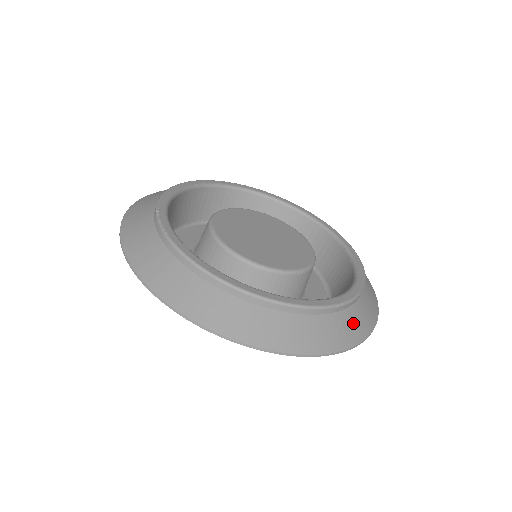
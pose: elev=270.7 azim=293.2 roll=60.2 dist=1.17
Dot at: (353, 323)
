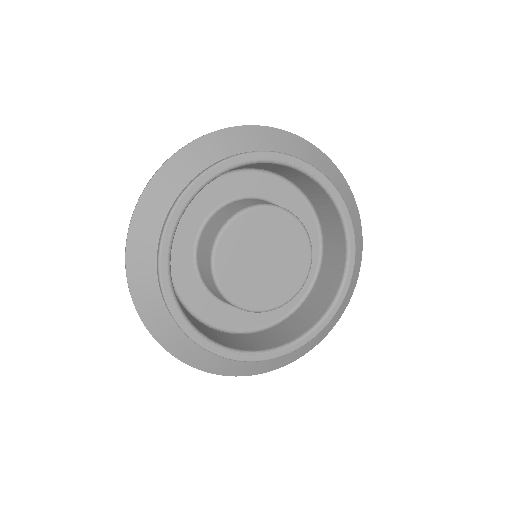
Dot at: (219, 364)
